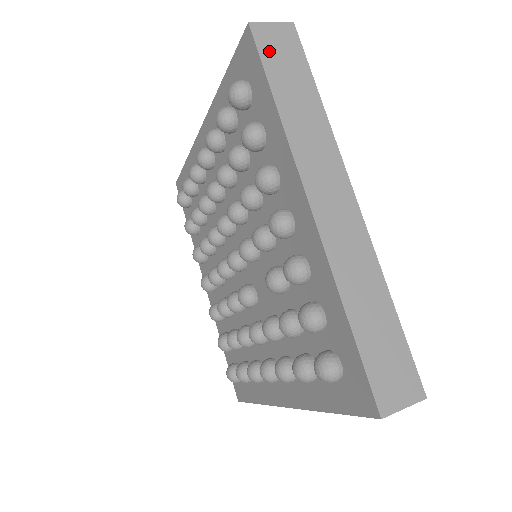
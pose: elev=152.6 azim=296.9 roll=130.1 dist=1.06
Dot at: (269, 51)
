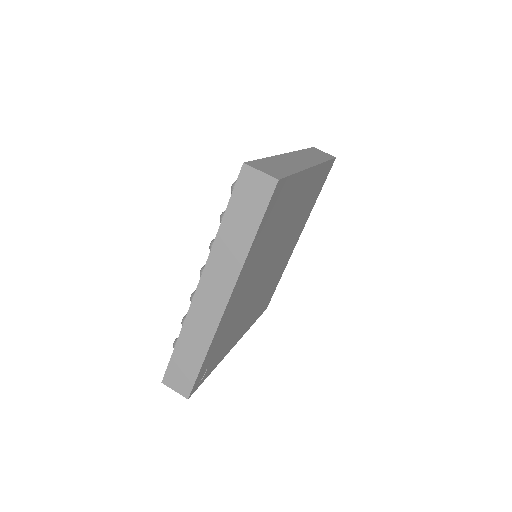
Dot at: (243, 189)
